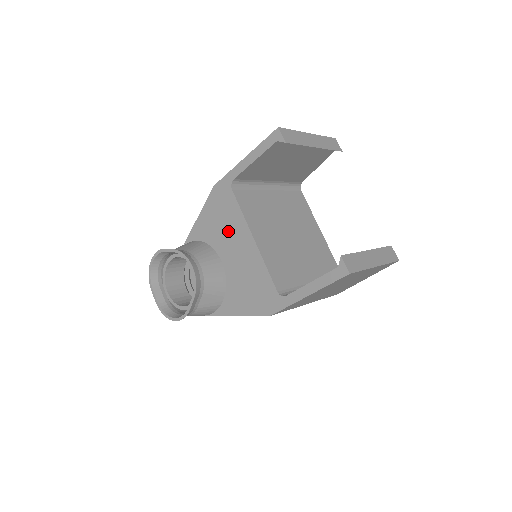
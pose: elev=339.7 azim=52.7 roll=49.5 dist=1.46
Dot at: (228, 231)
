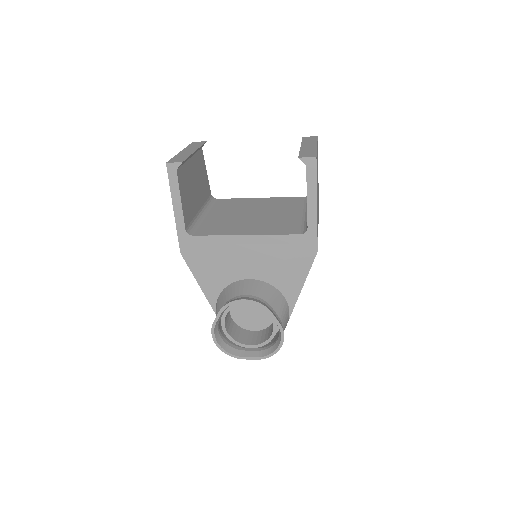
Dot at: (226, 258)
